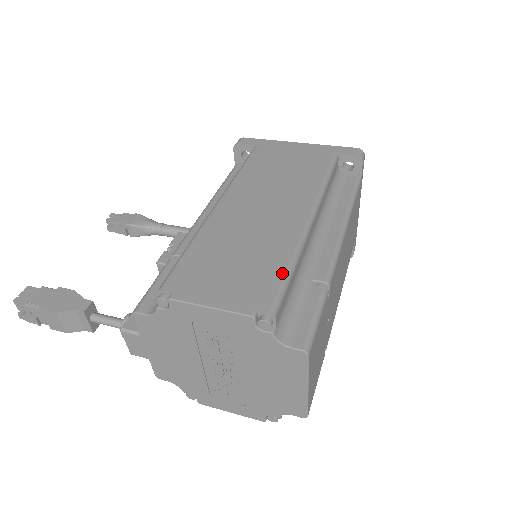
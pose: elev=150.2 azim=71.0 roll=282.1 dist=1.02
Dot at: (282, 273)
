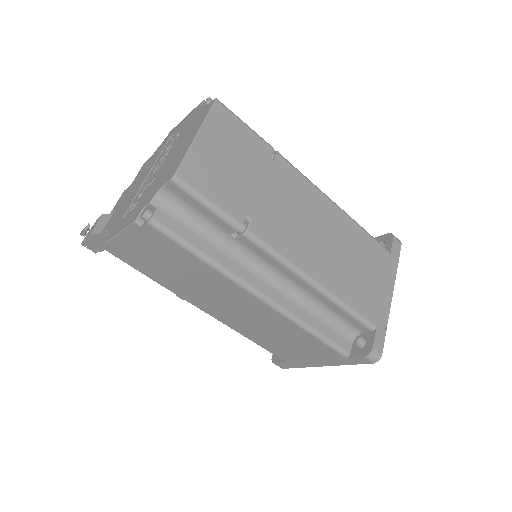
Dot at: occluded
